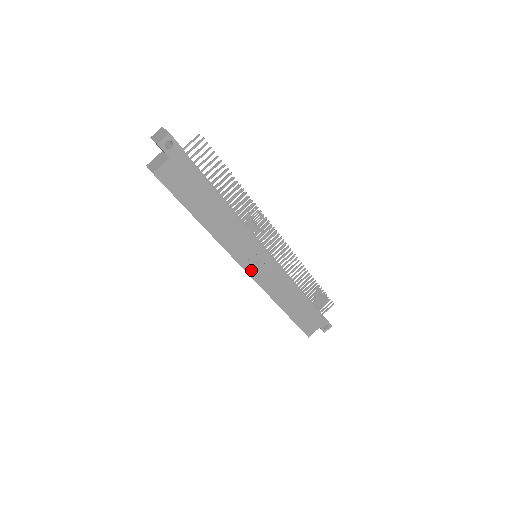
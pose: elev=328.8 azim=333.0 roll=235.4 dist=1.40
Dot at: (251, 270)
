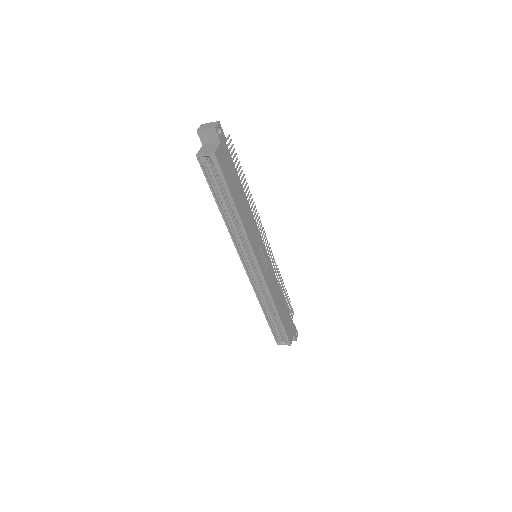
Dot at: (261, 265)
